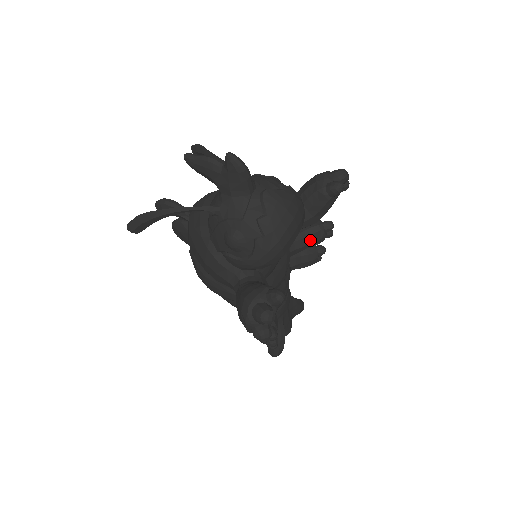
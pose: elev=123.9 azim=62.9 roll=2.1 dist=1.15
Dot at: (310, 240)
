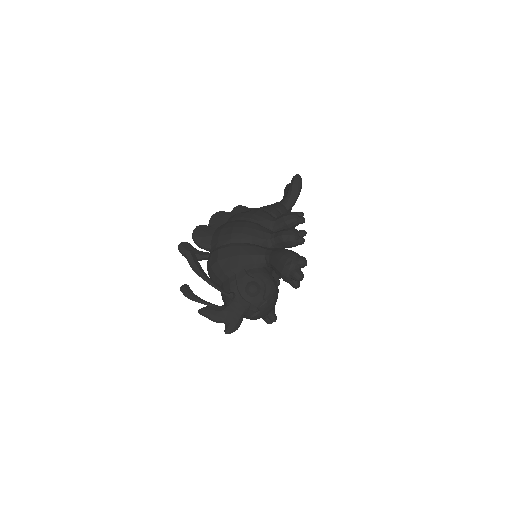
Dot at: occluded
